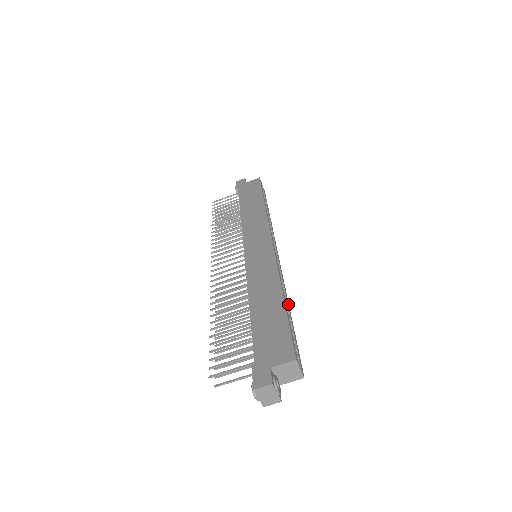
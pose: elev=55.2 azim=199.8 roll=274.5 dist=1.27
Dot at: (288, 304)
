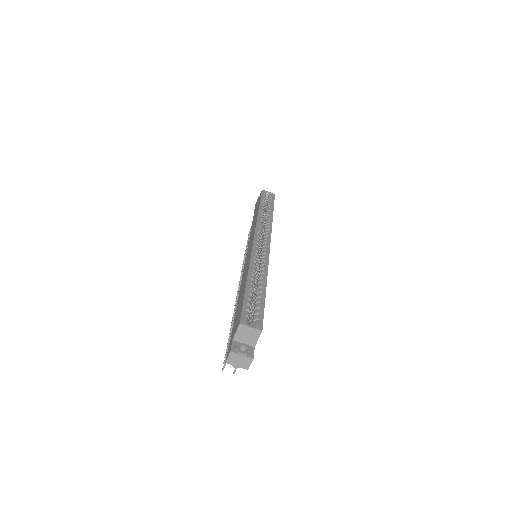
Dot at: (264, 279)
